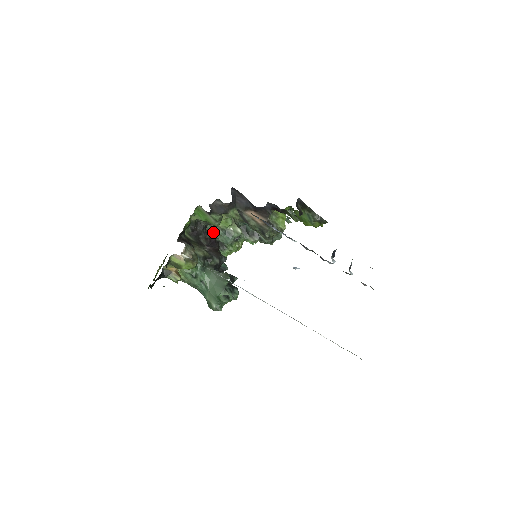
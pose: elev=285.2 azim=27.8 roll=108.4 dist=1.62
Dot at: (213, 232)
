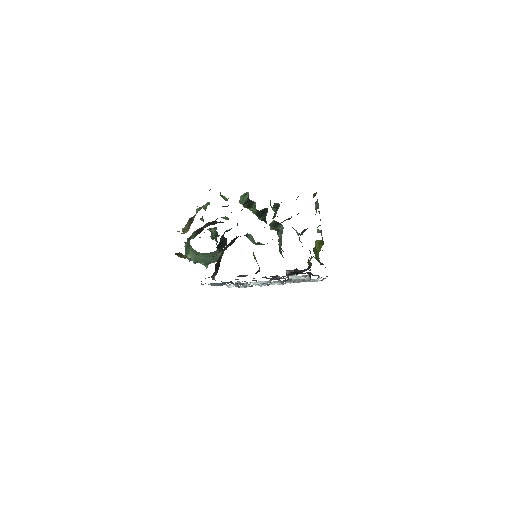
Dot at: (250, 237)
